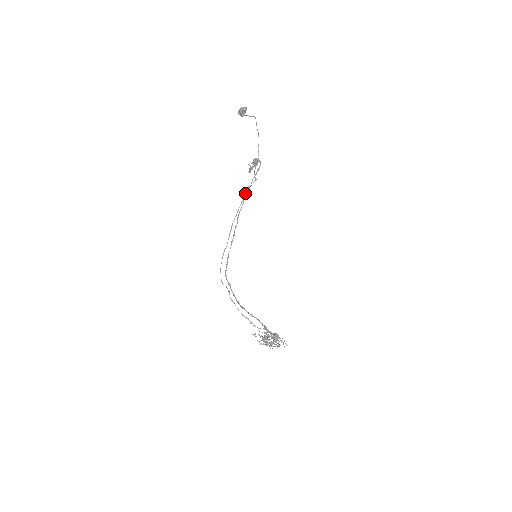
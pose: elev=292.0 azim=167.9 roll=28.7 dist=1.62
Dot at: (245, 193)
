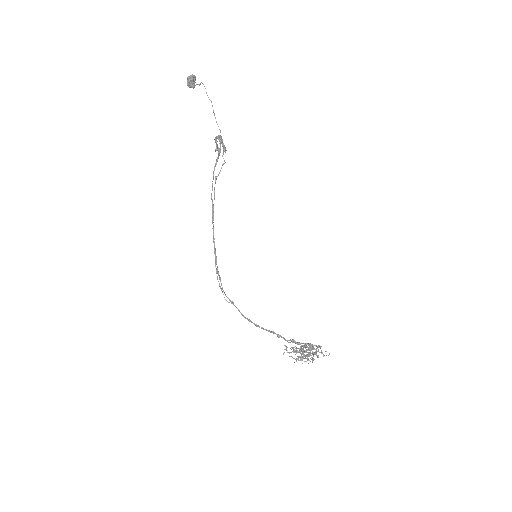
Dot at: (214, 187)
